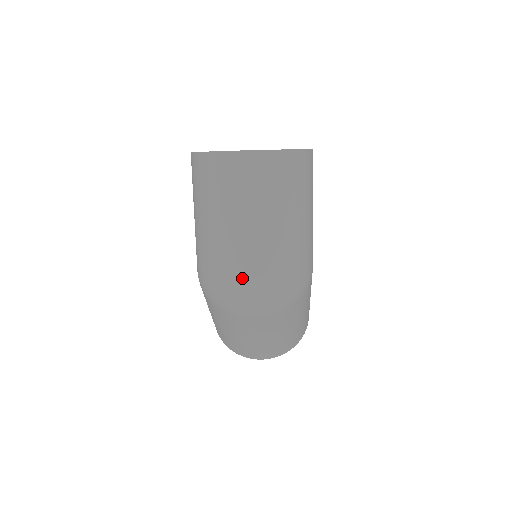
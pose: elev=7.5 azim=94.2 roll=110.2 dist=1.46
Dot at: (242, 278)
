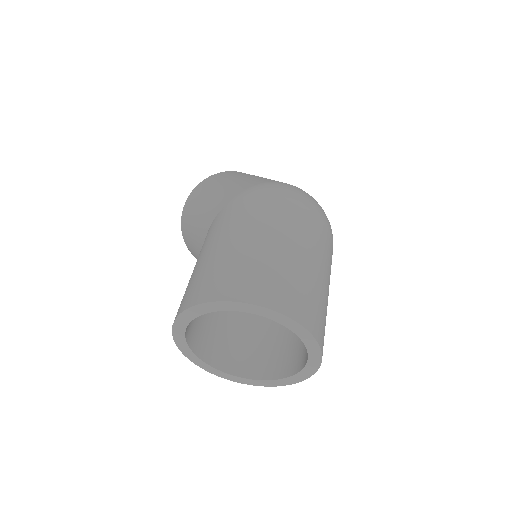
Dot at: occluded
